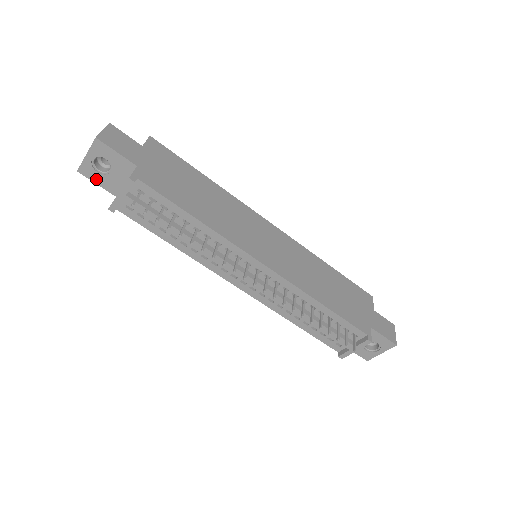
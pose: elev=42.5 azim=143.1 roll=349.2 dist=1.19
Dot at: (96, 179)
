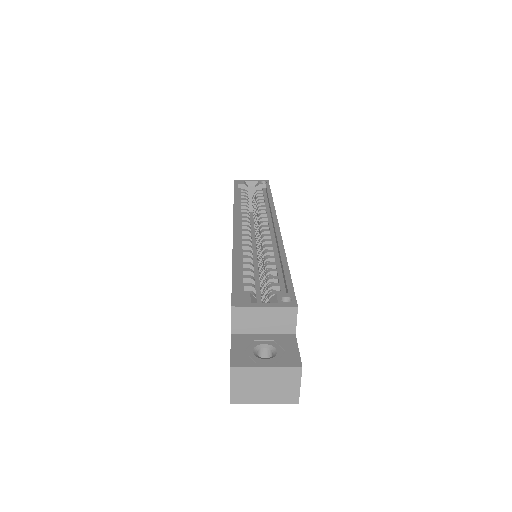
Dot at: occluded
